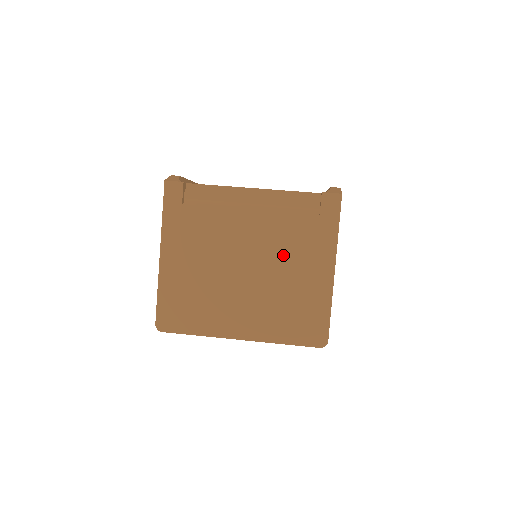
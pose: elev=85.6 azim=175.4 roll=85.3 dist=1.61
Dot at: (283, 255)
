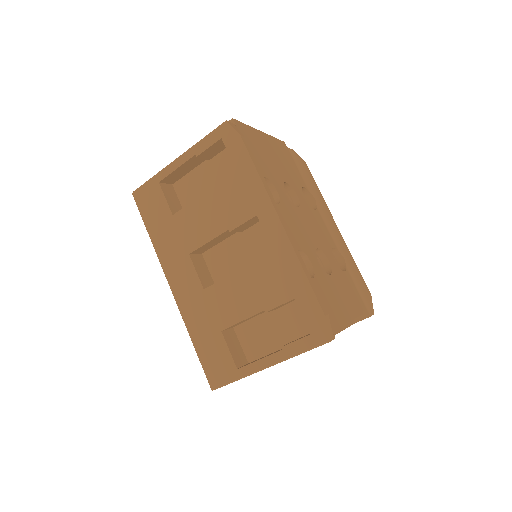
Dot at: occluded
